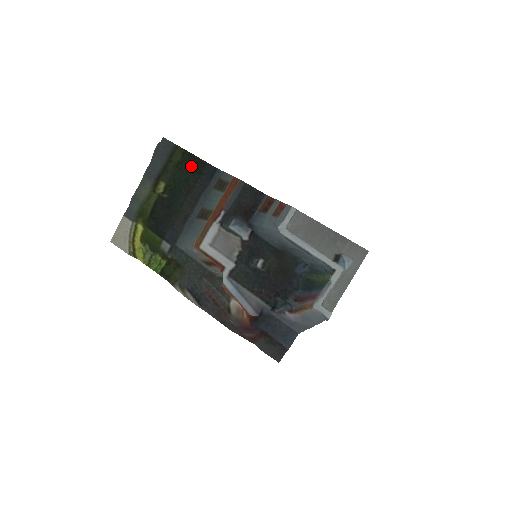
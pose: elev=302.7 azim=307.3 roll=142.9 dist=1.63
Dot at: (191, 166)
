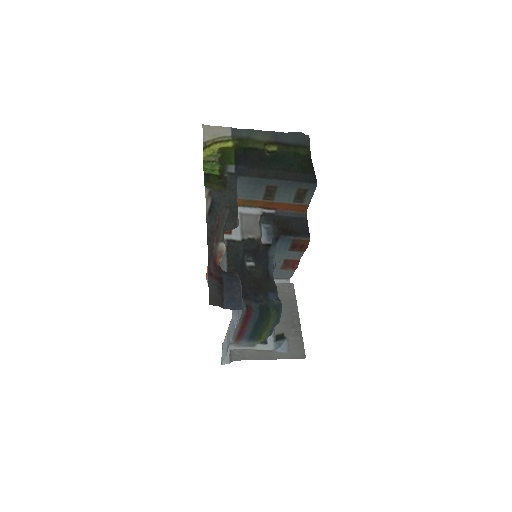
Dot at: (303, 164)
